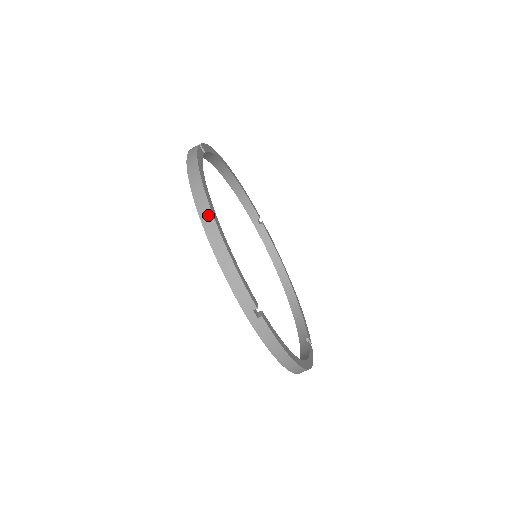
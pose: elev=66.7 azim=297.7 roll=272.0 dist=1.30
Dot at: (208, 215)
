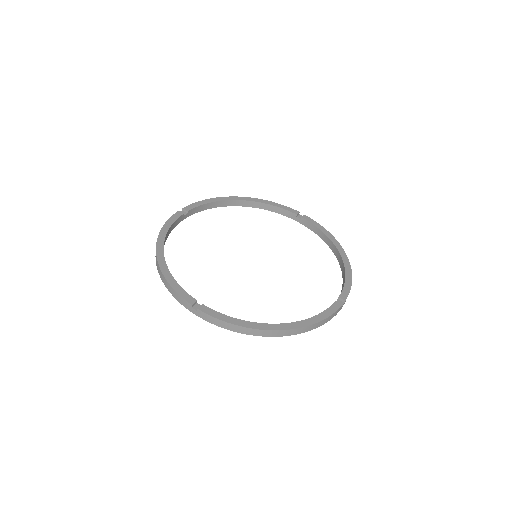
Dot at: (290, 332)
